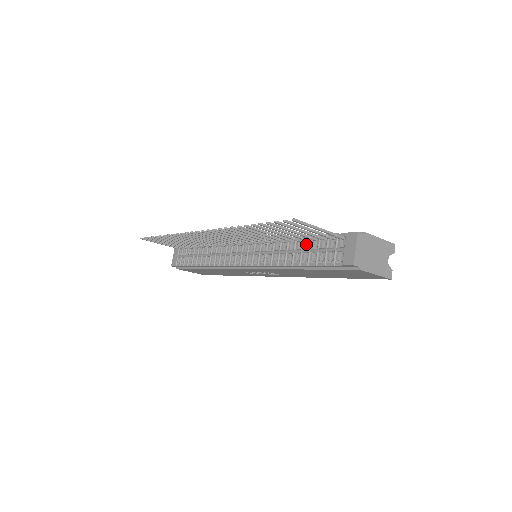
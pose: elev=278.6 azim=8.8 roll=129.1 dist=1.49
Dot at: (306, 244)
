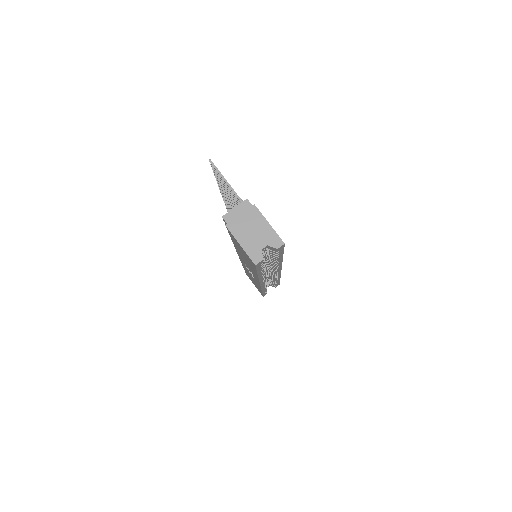
Dot at: occluded
